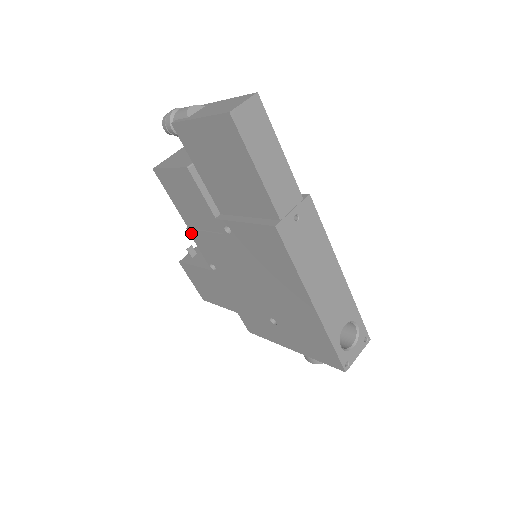
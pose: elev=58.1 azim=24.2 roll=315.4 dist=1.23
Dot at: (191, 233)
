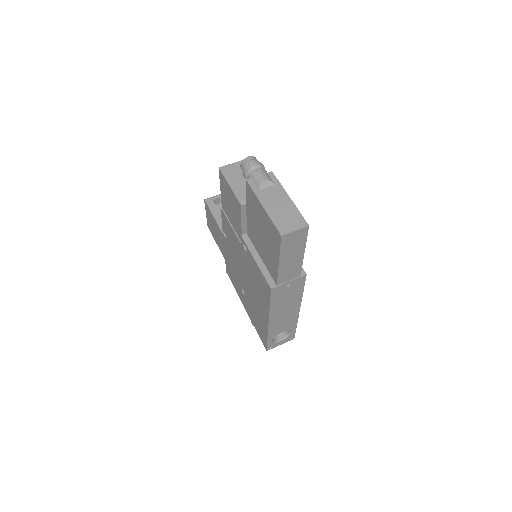
Dot at: (222, 212)
